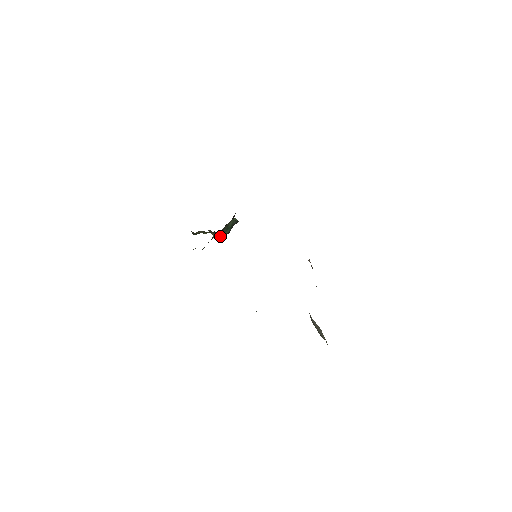
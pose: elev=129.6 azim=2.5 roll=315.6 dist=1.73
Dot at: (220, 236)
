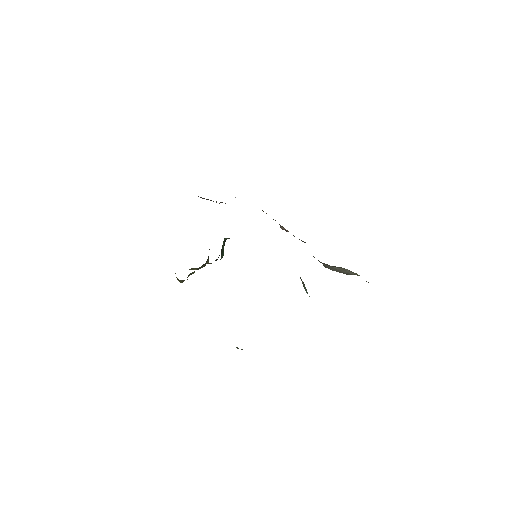
Dot at: (204, 266)
